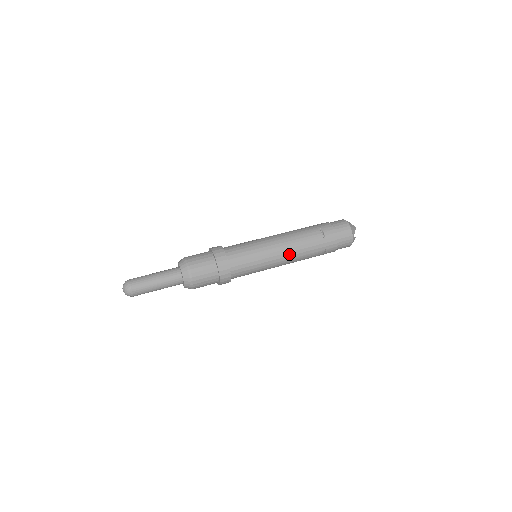
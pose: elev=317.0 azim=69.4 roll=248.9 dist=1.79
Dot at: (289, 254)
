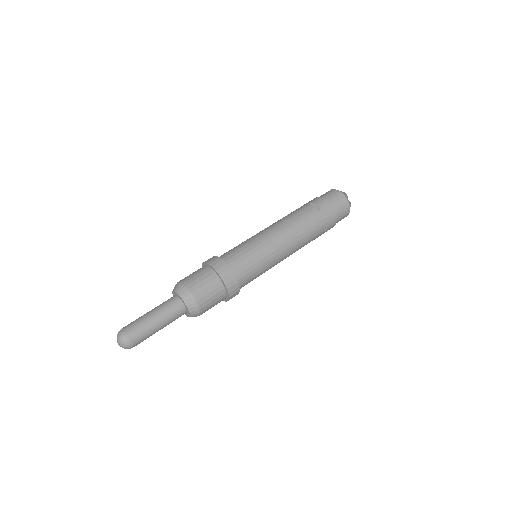
Dot at: (290, 238)
